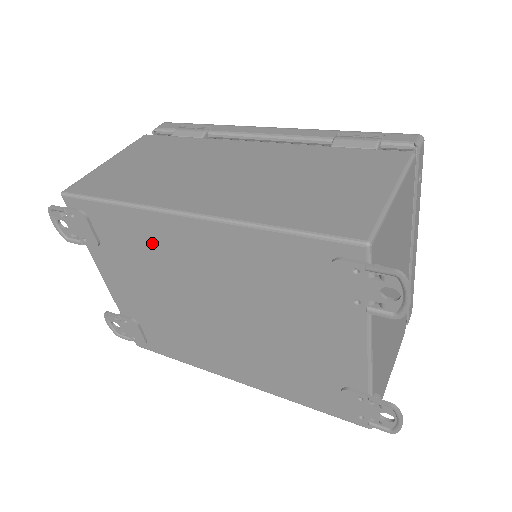
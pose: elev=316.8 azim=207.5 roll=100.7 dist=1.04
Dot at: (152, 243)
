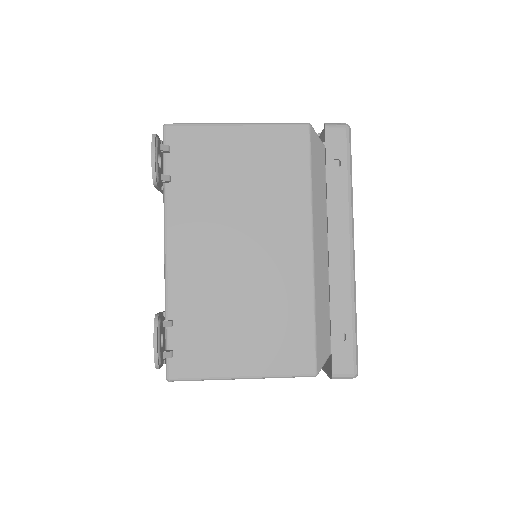
Dot at: occluded
